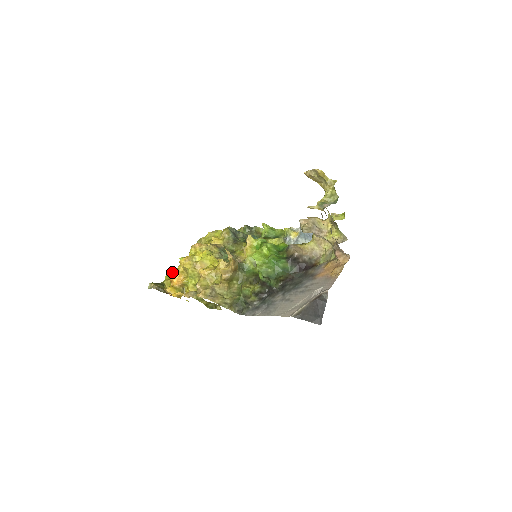
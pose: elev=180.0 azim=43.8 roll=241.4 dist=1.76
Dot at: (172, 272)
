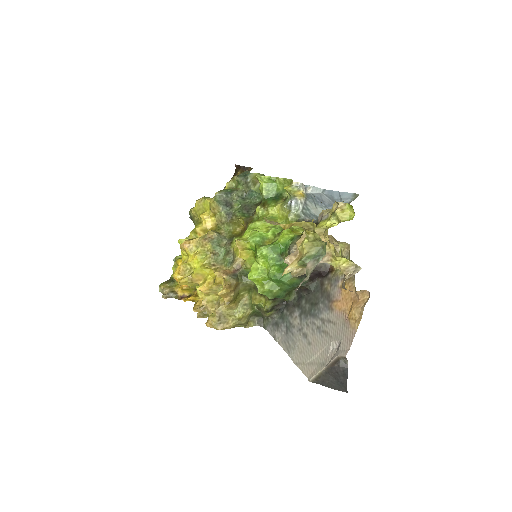
Dot at: (176, 263)
